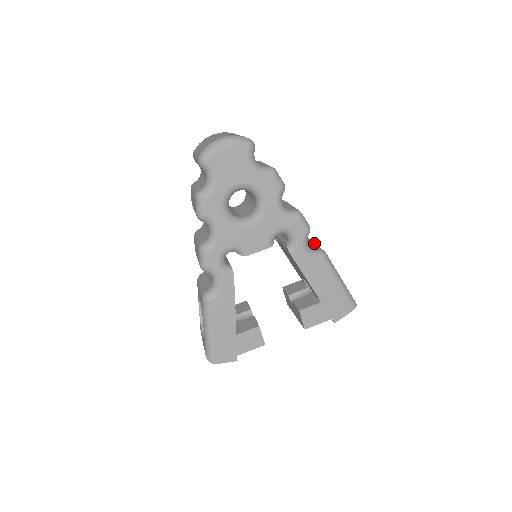
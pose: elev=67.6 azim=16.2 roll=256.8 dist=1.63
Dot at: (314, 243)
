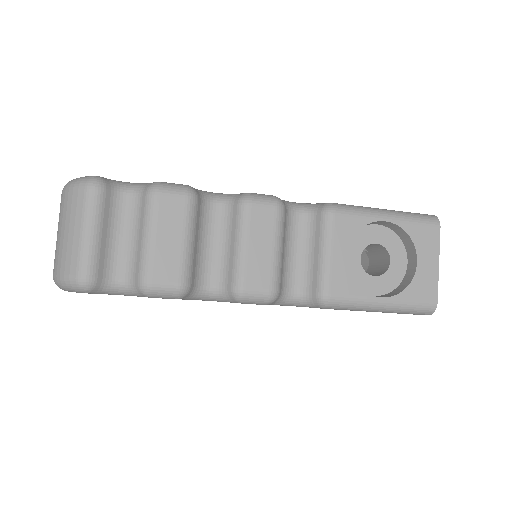
Dot at: (322, 253)
